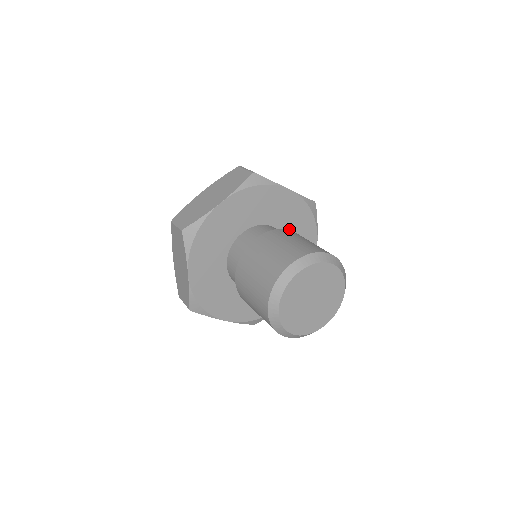
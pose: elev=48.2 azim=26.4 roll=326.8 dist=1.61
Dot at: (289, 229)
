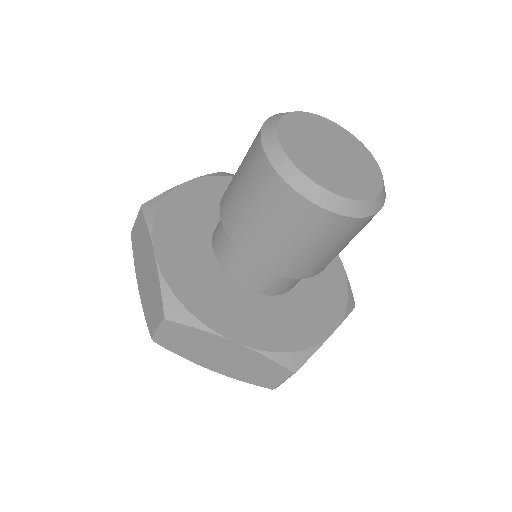
Dot at: occluded
